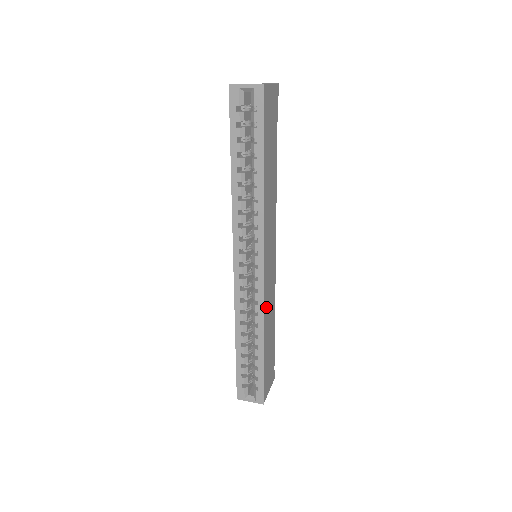
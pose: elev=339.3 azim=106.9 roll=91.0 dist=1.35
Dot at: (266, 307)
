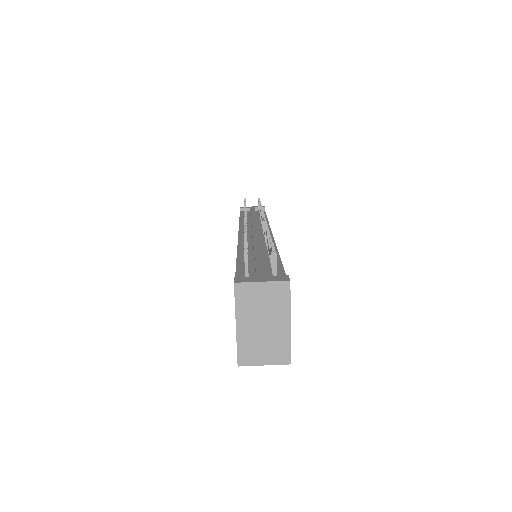
Dot at: occluded
